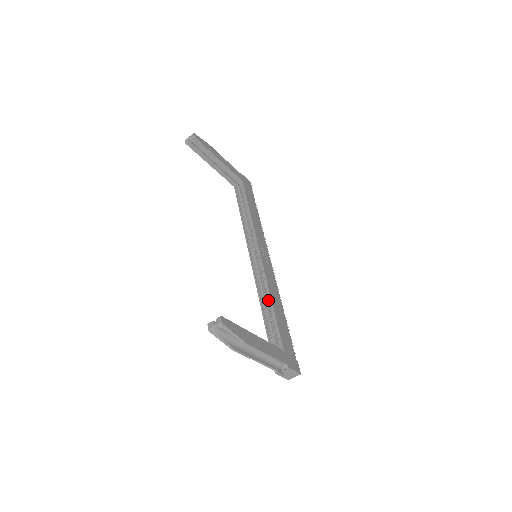
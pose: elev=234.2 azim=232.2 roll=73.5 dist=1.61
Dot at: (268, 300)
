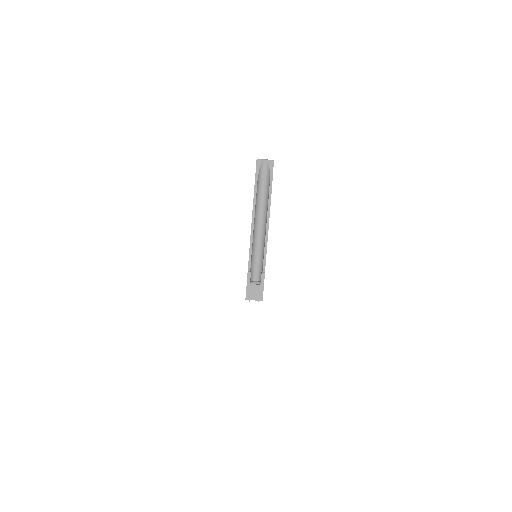
Dot at: occluded
